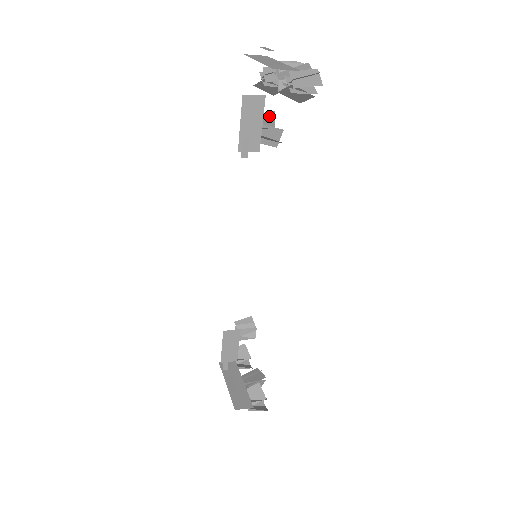
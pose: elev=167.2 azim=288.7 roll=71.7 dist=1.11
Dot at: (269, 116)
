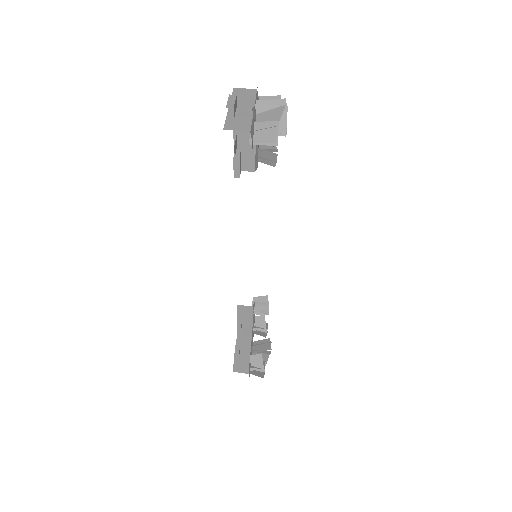
Dot at: occluded
